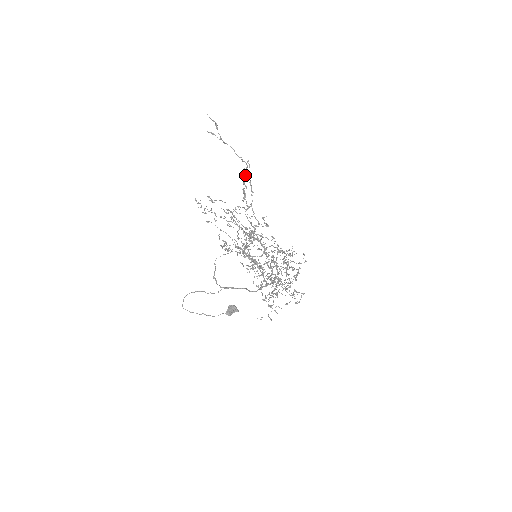
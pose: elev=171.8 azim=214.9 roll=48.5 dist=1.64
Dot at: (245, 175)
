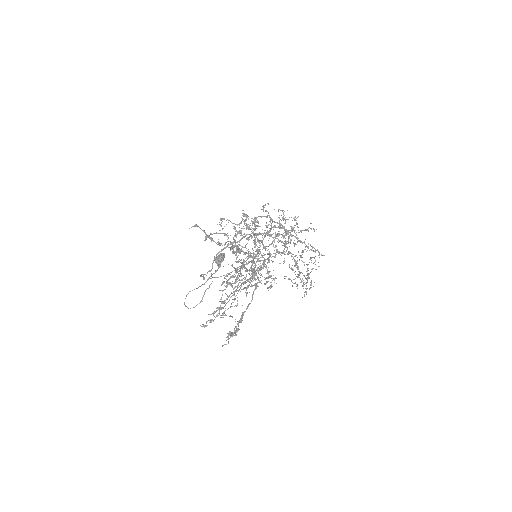
Dot at: occluded
